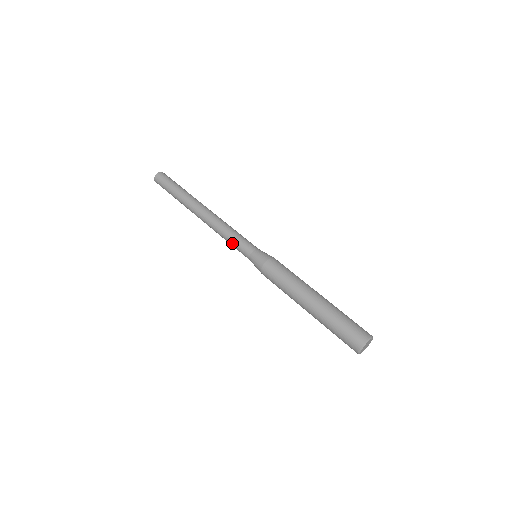
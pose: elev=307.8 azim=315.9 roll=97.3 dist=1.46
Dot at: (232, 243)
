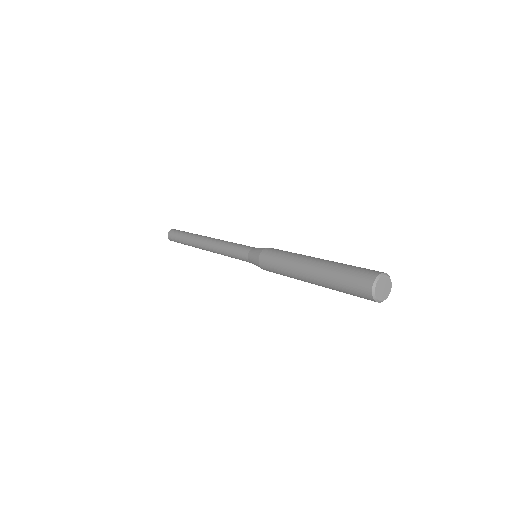
Dot at: (232, 256)
